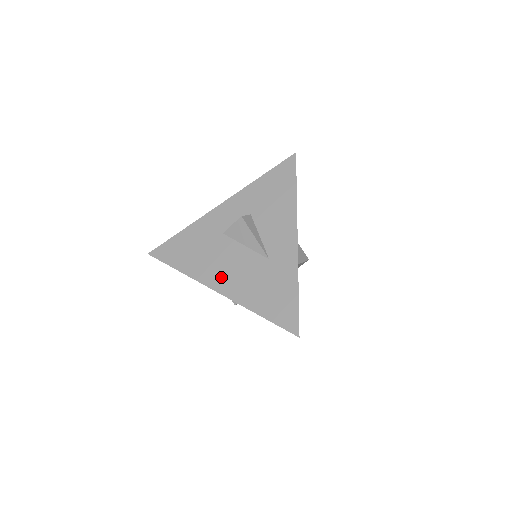
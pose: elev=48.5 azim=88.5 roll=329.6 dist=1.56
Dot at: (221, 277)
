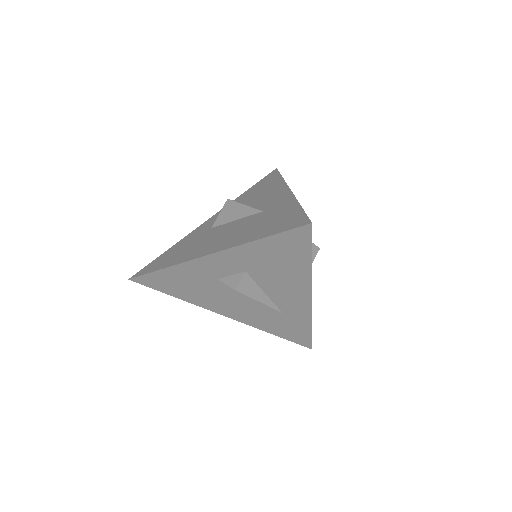
Dot at: (211, 246)
